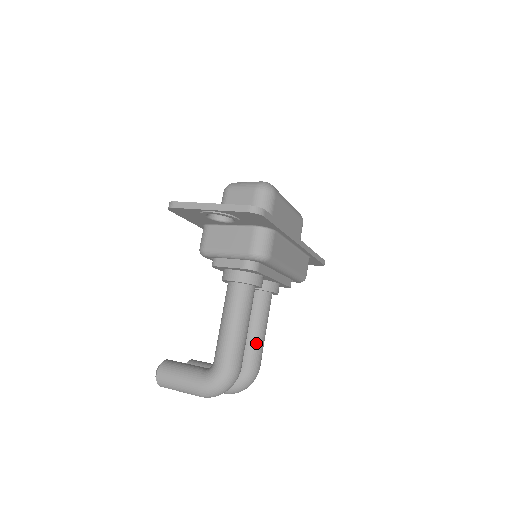
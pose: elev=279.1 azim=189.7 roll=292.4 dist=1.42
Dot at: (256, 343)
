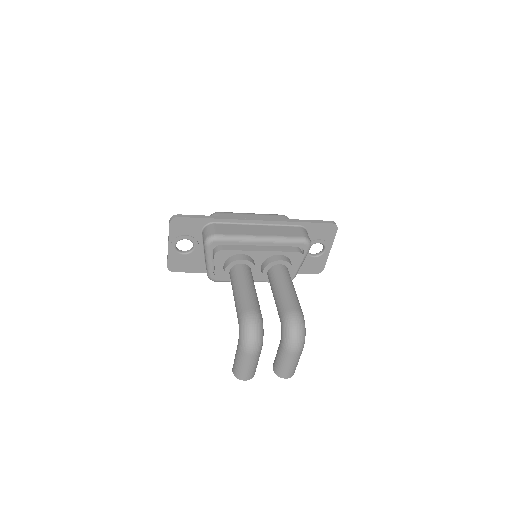
Dot at: (281, 297)
